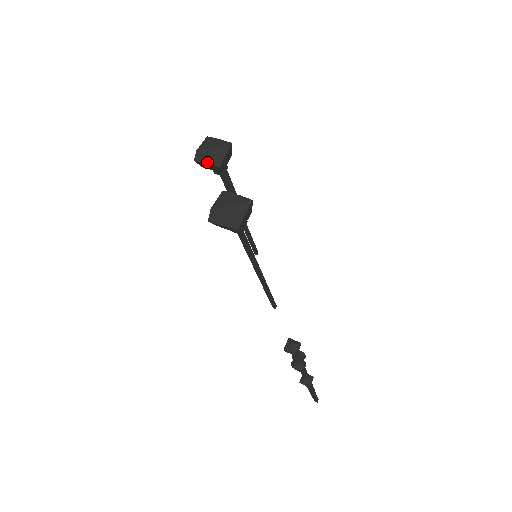
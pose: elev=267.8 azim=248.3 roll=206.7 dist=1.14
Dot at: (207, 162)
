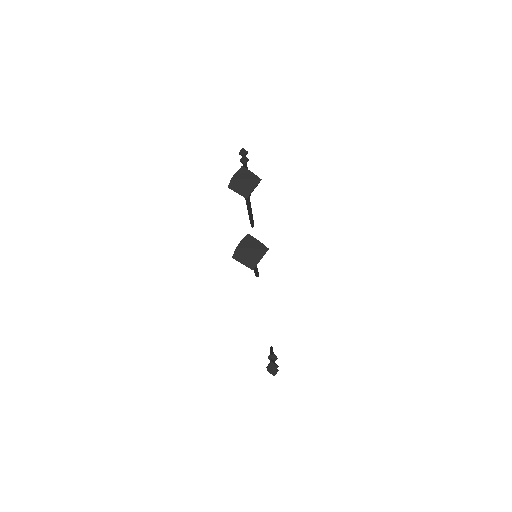
Dot at: (238, 191)
